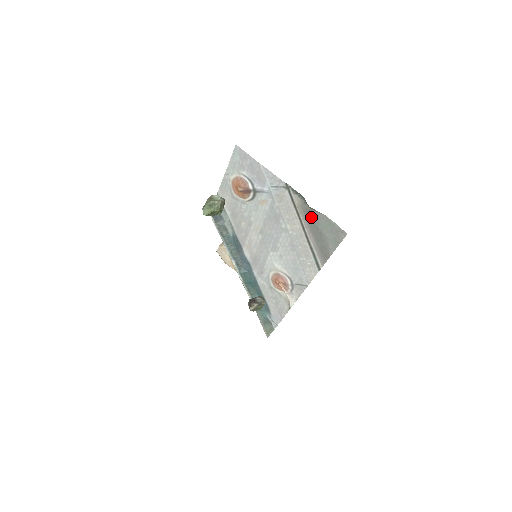
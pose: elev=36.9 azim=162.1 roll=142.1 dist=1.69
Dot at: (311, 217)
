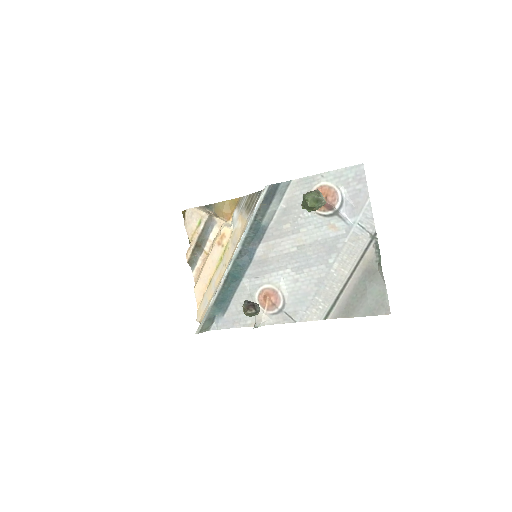
Dot at: (370, 276)
